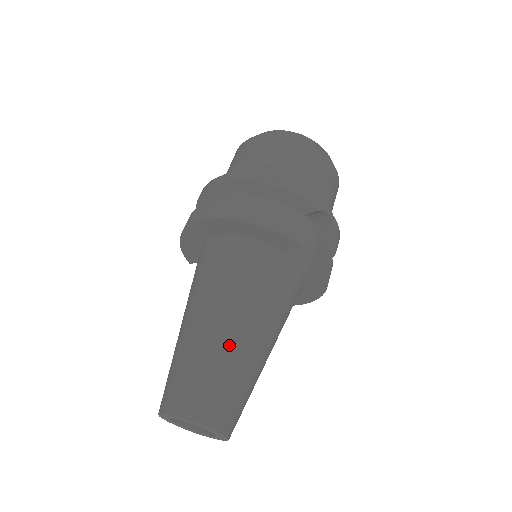
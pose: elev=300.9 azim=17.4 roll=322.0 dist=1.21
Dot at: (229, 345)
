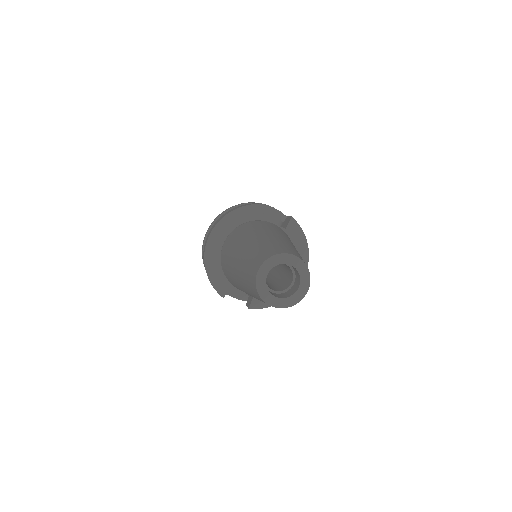
Dot at: (266, 238)
